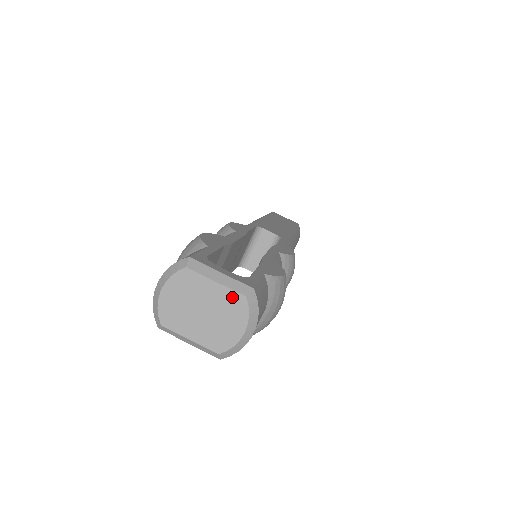
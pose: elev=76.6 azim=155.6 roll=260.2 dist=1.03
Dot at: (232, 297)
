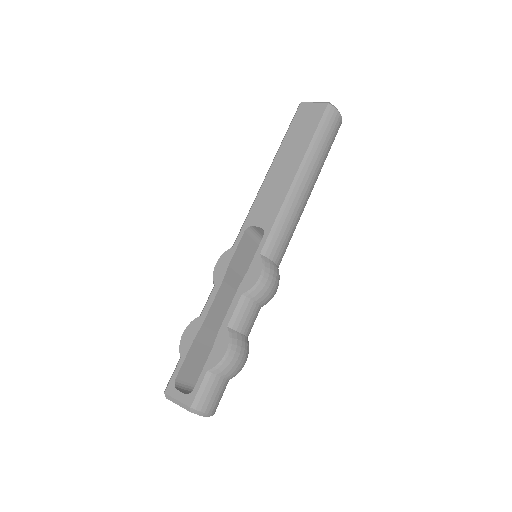
Dot at: (187, 410)
